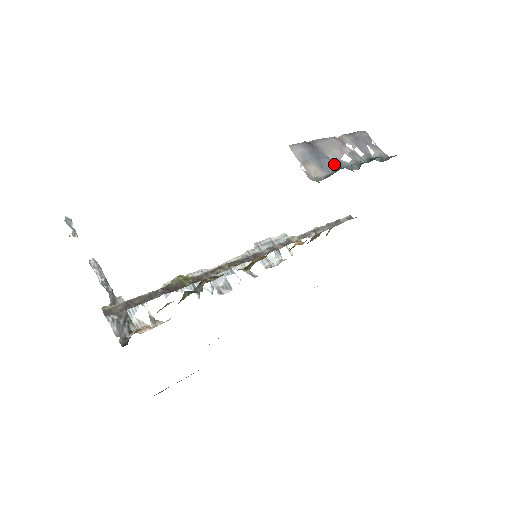
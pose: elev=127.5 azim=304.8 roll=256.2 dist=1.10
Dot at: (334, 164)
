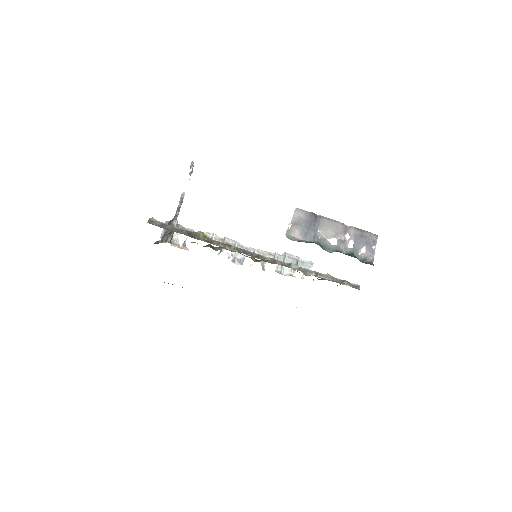
Dot at: (316, 238)
